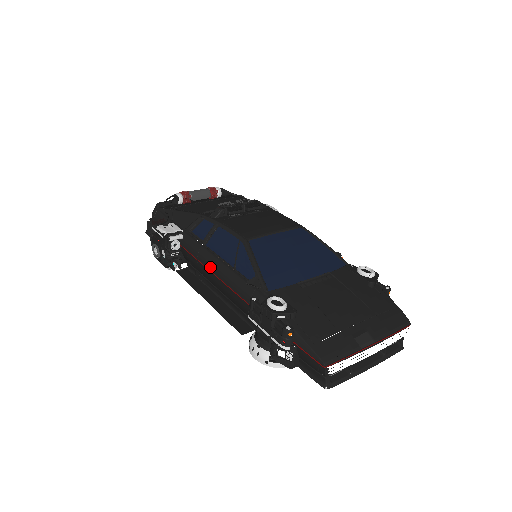
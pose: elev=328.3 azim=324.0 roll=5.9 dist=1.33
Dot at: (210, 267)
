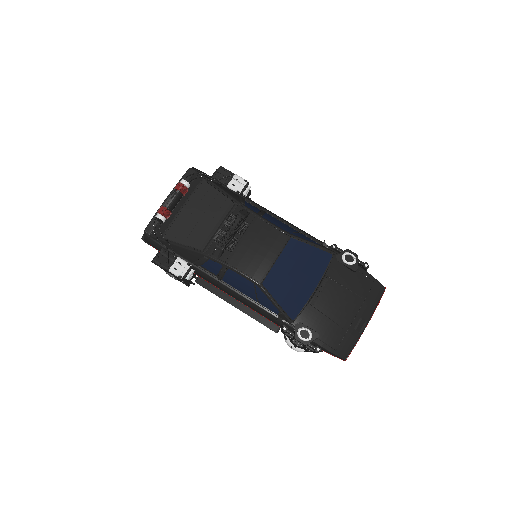
Dot at: (234, 297)
